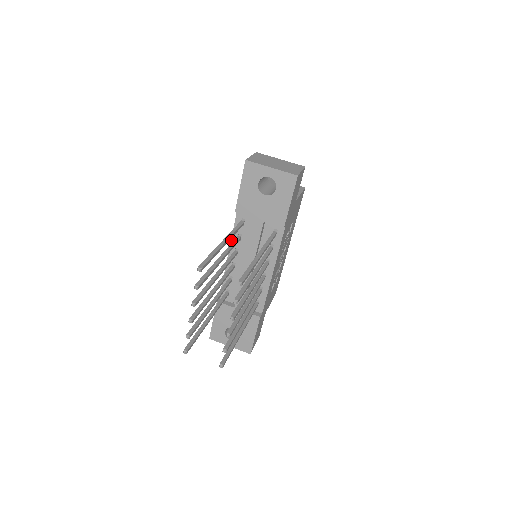
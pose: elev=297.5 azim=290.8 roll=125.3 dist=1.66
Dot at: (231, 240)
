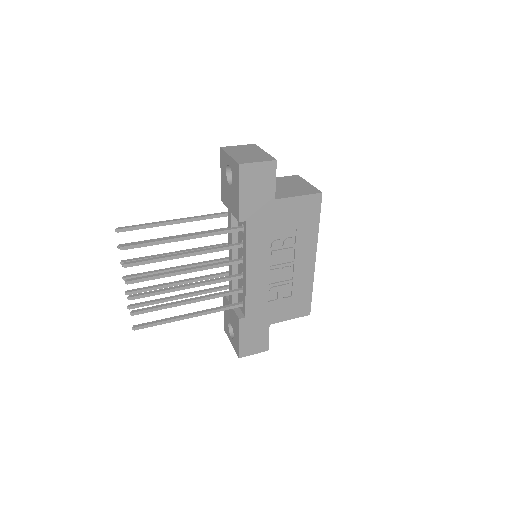
Dot at: occluded
